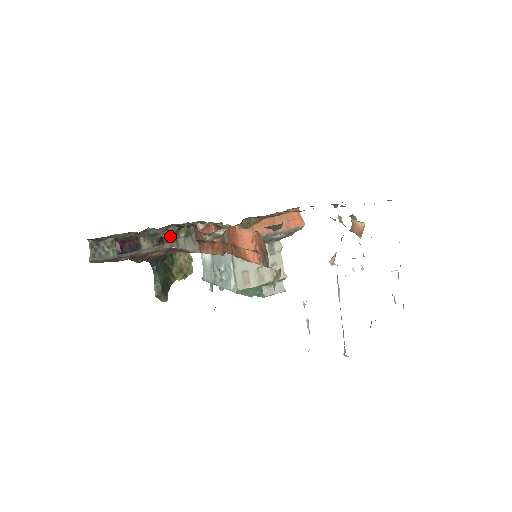
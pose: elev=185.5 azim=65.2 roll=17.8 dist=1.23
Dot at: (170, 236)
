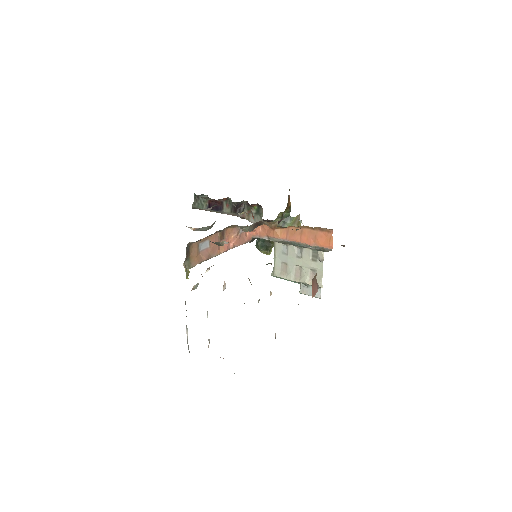
Dot at: (245, 209)
